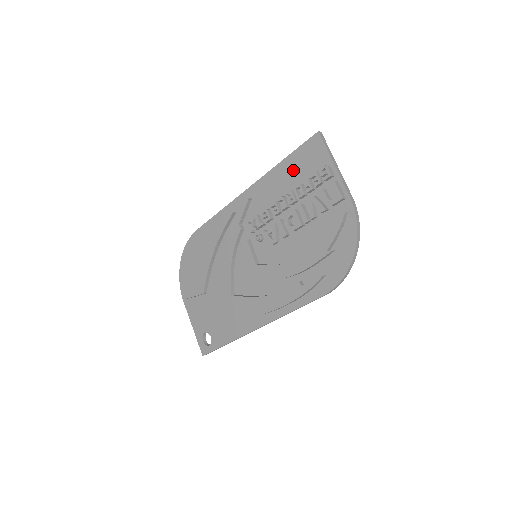
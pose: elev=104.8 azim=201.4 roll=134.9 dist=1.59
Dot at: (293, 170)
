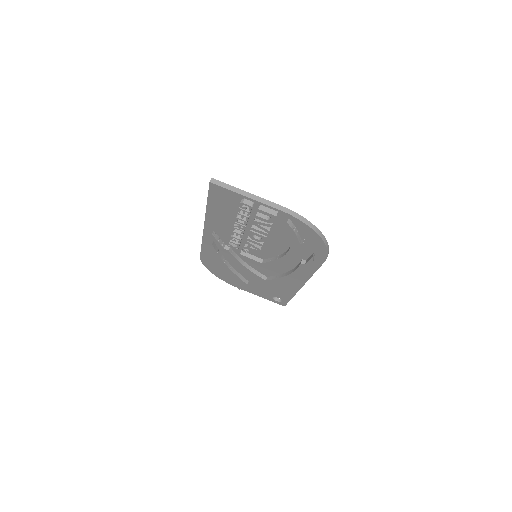
Dot at: (221, 209)
